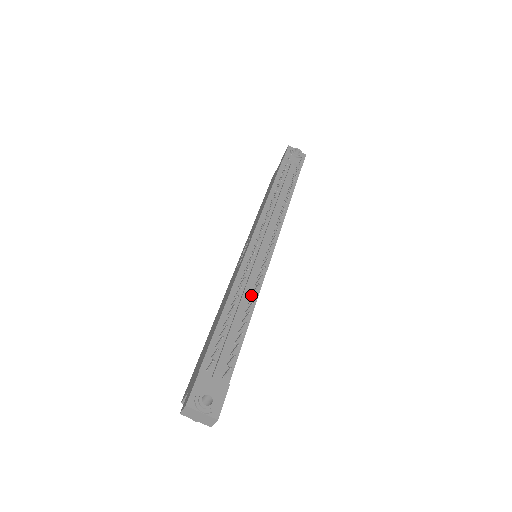
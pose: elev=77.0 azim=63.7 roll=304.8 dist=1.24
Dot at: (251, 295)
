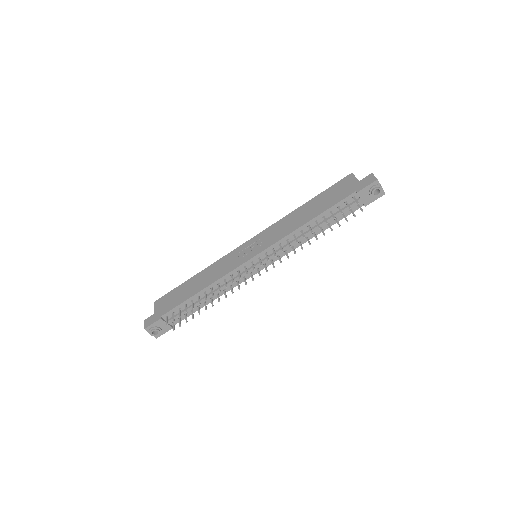
Dot at: (223, 290)
